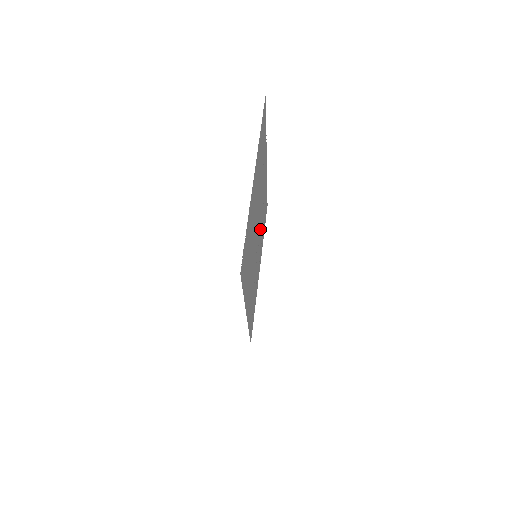
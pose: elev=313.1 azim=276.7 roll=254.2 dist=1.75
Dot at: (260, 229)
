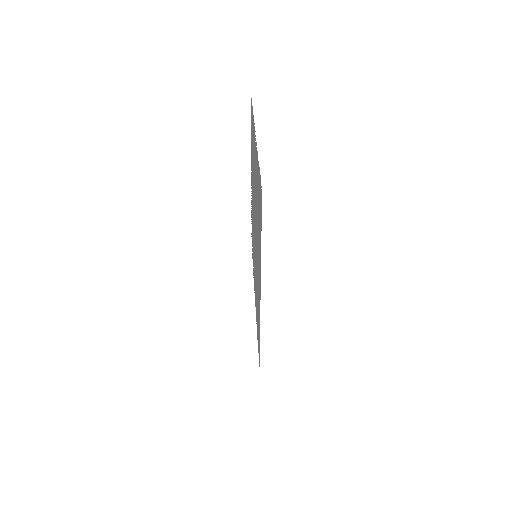
Dot at: occluded
